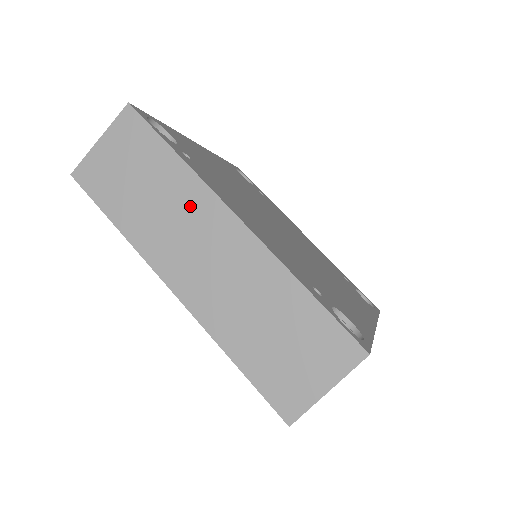
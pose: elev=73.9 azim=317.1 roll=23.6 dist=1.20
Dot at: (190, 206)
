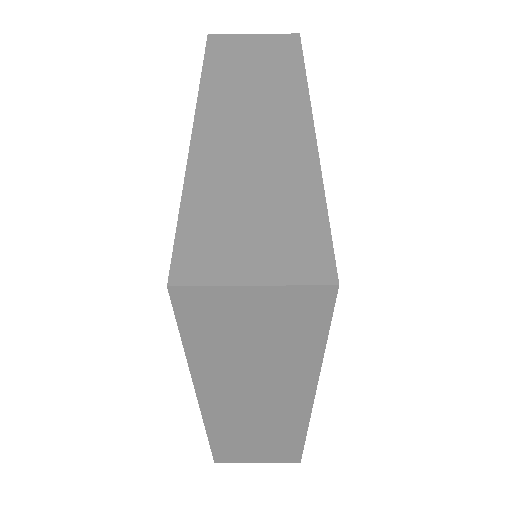
Dot at: (279, 94)
